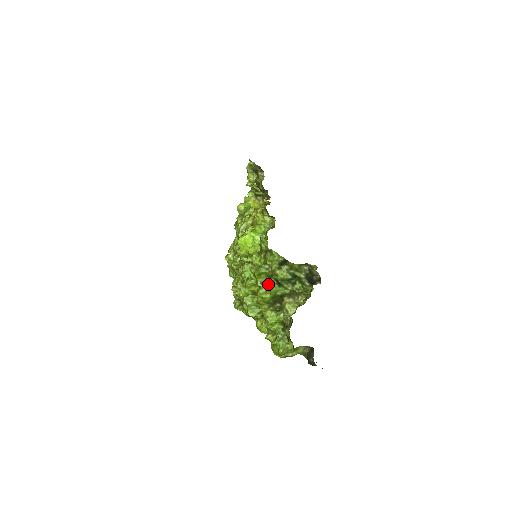
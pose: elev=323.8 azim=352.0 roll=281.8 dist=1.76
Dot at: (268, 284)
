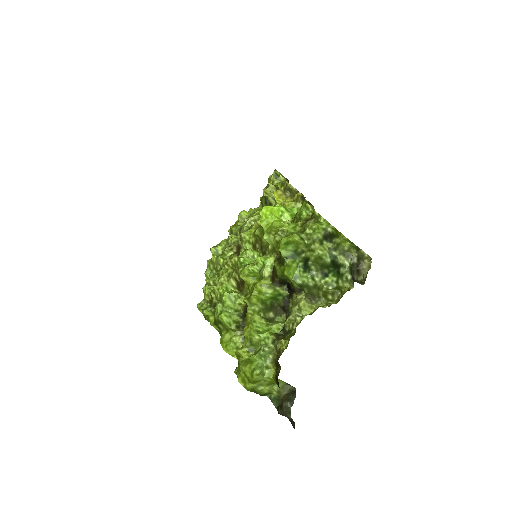
Dot at: (291, 262)
